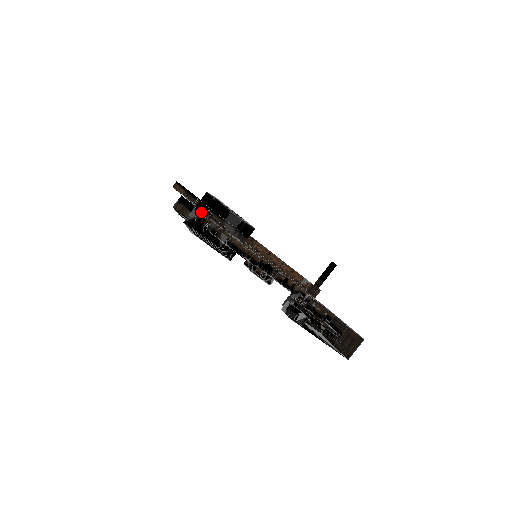
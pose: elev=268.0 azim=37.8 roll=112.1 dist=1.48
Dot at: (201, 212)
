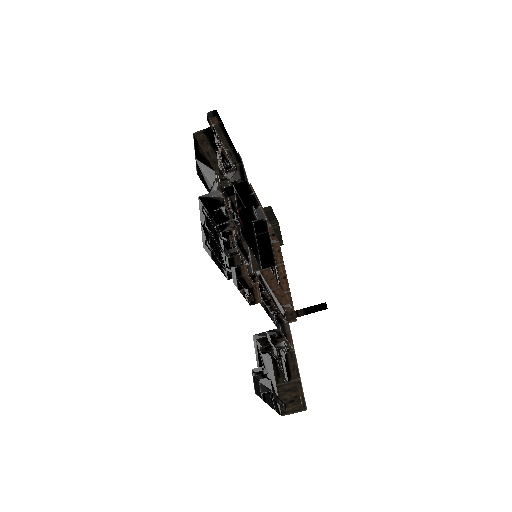
Dot at: (226, 195)
